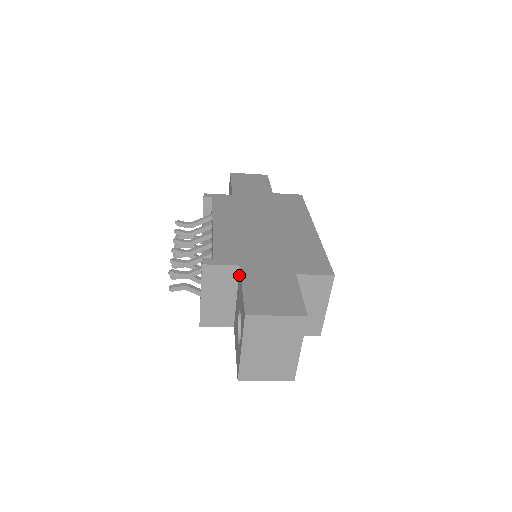
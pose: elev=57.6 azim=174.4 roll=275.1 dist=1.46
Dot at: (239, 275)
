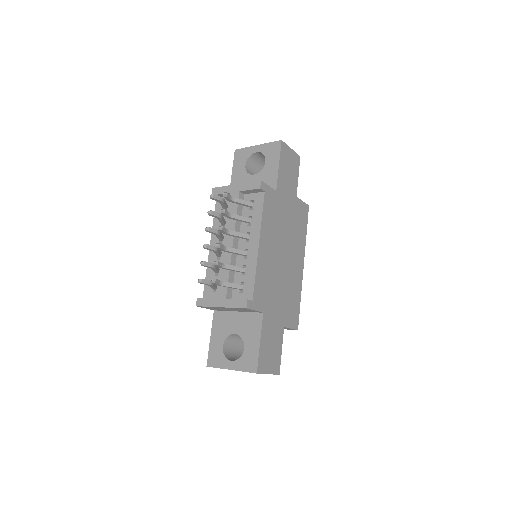
Dot at: (258, 317)
